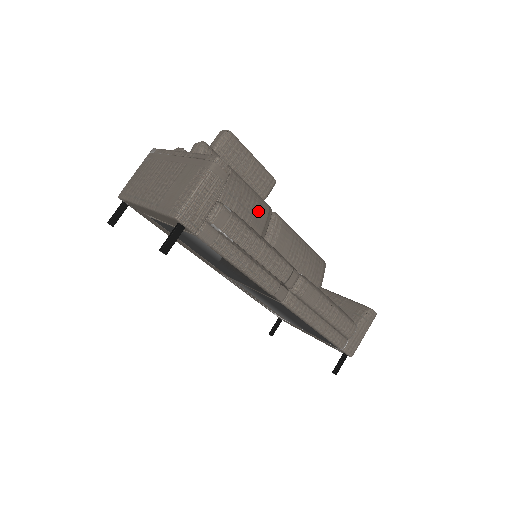
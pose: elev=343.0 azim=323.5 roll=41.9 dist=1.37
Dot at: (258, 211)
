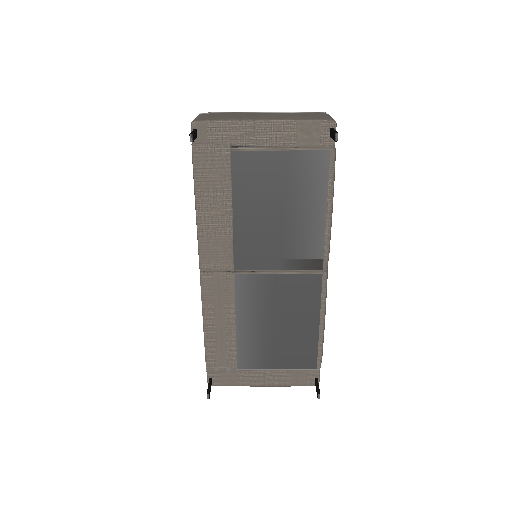
Dot at: occluded
